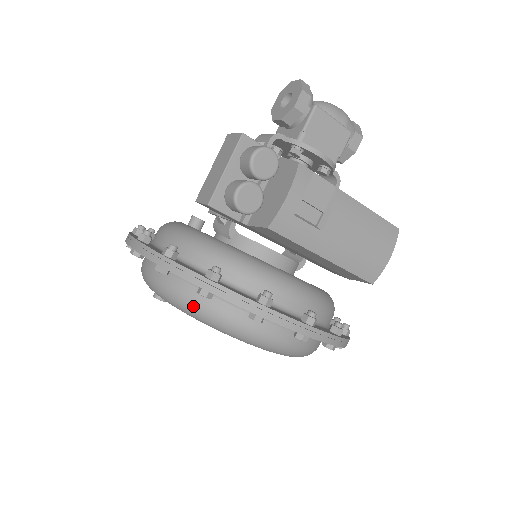
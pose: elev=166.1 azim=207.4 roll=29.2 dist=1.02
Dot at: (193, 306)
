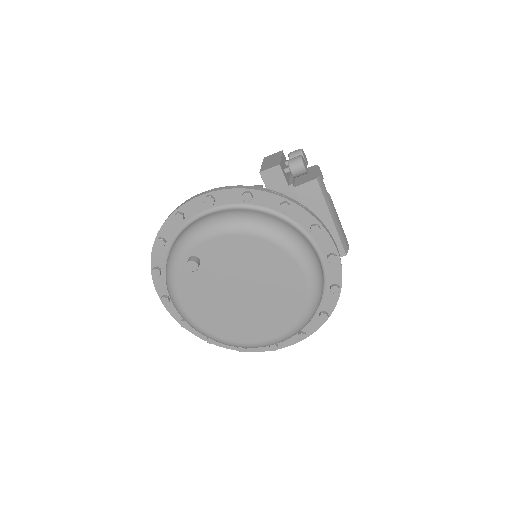
Dot at: (270, 222)
